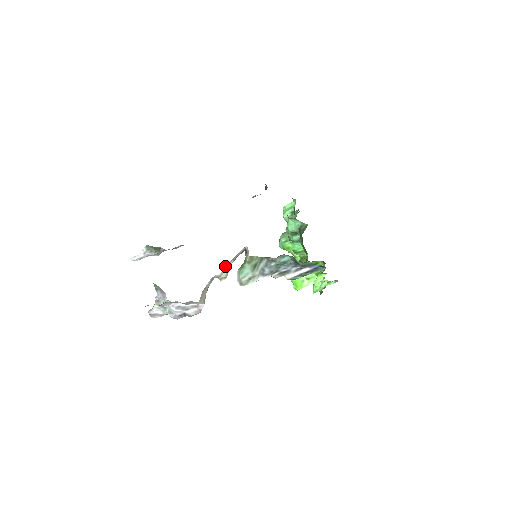
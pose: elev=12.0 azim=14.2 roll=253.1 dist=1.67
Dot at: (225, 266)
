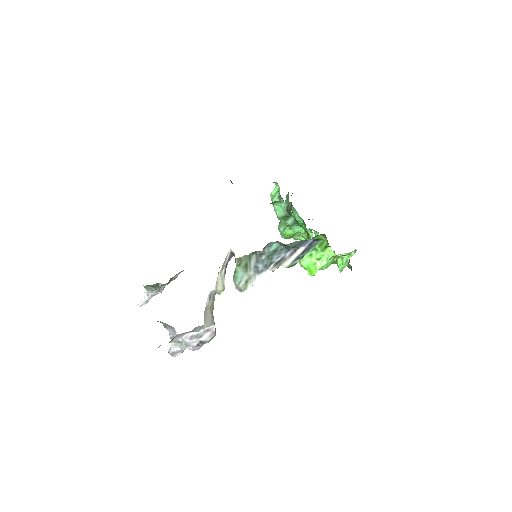
Dot at: (217, 278)
